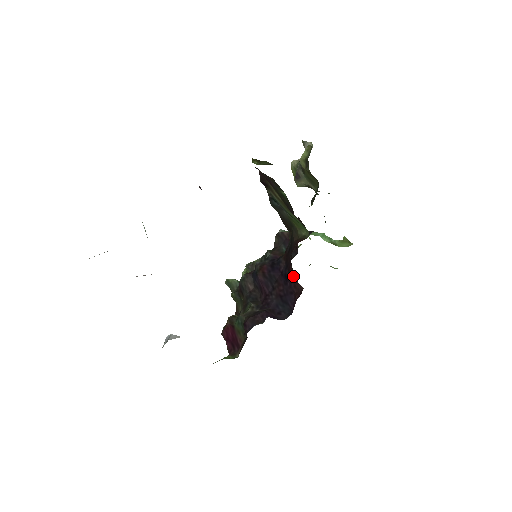
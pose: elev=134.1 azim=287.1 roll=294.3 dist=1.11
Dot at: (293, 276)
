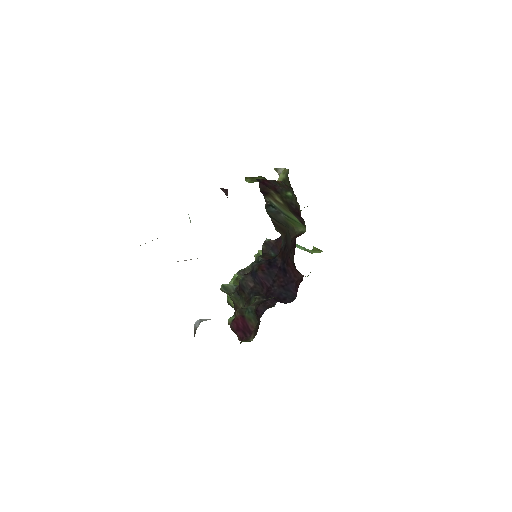
Dot at: (292, 268)
